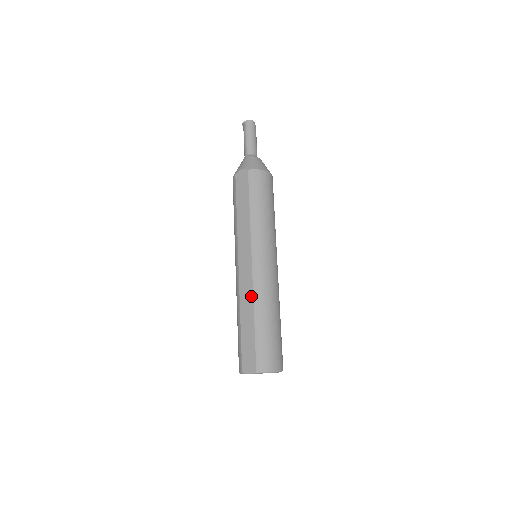
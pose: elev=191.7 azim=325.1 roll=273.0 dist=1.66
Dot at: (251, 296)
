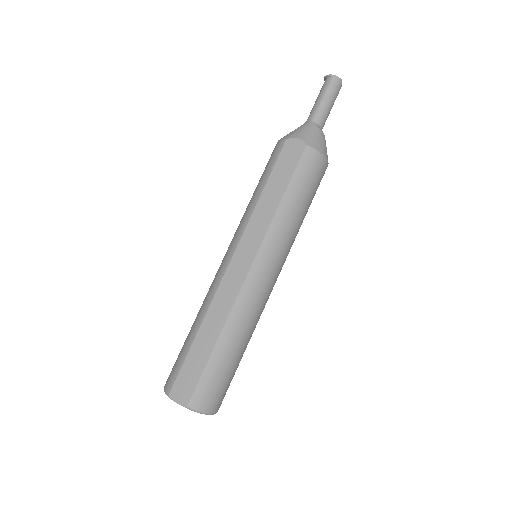
Dot at: (228, 310)
